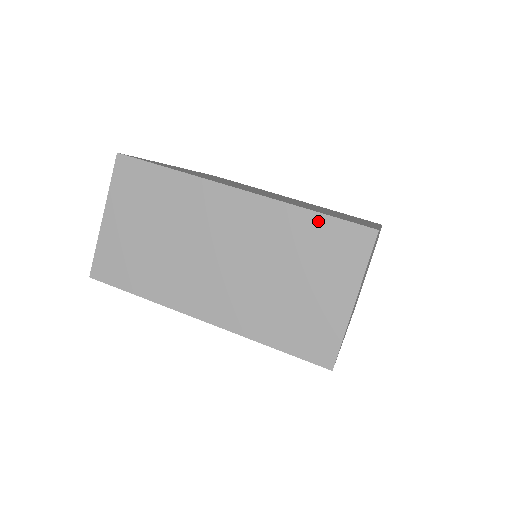
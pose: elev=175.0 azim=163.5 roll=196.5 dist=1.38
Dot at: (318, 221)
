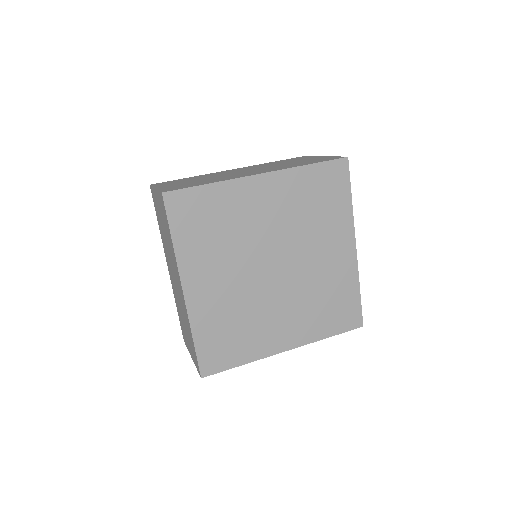
Dot at: (193, 343)
